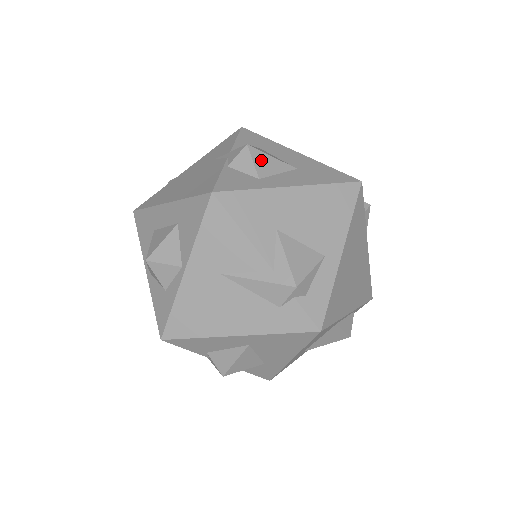
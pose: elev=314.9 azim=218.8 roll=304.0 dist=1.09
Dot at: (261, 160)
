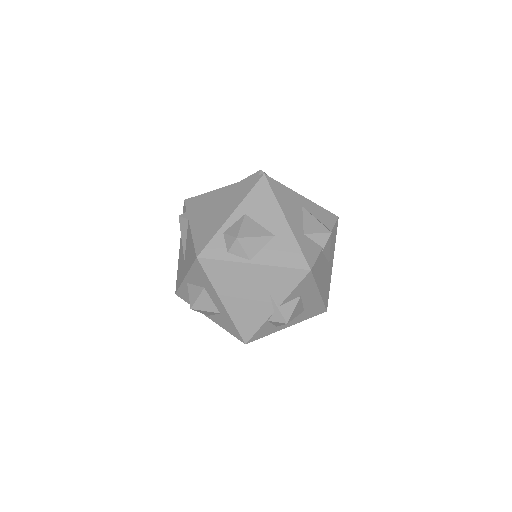
Dot at: occluded
